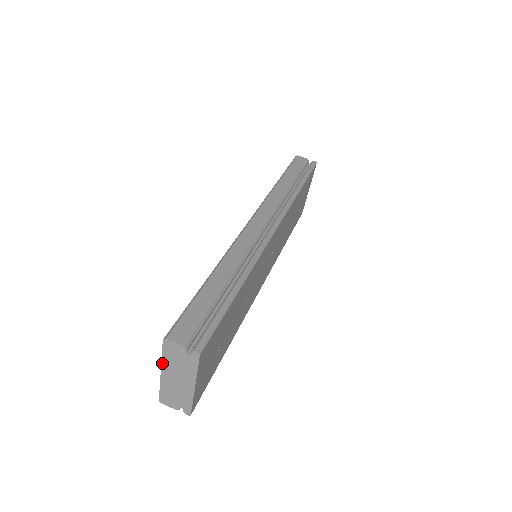
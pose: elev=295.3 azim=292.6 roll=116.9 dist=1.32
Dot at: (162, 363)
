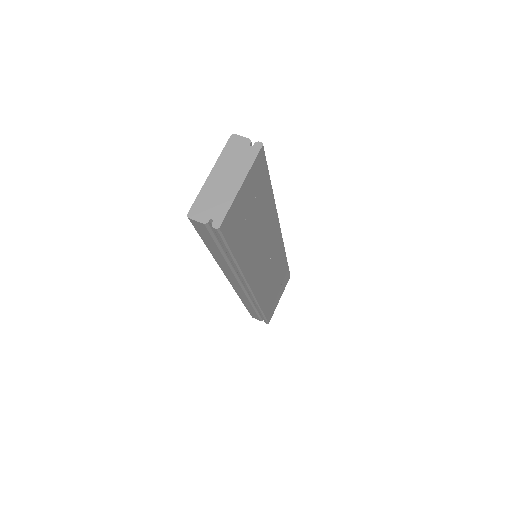
Dot at: (217, 161)
